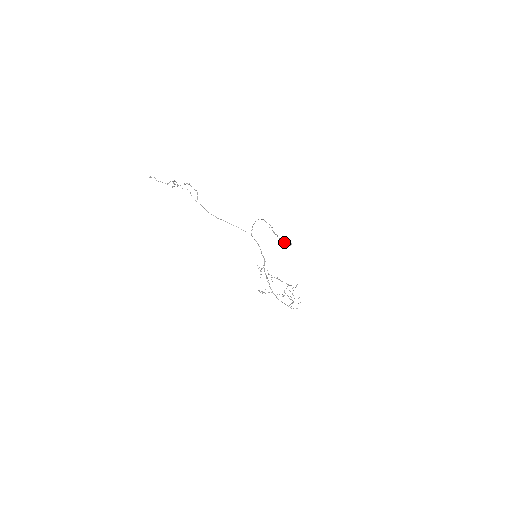
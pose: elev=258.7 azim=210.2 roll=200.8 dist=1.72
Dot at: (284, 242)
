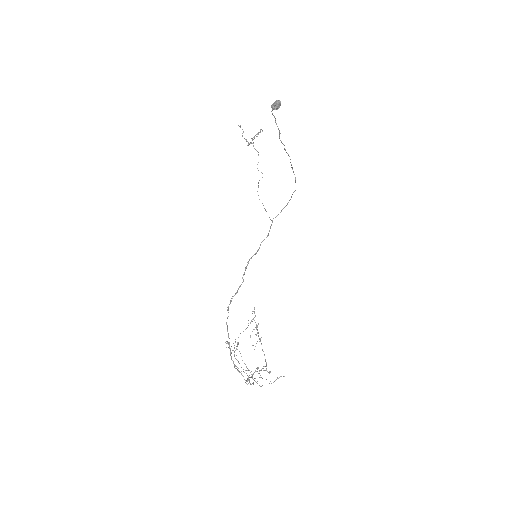
Dot at: (273, 103)
